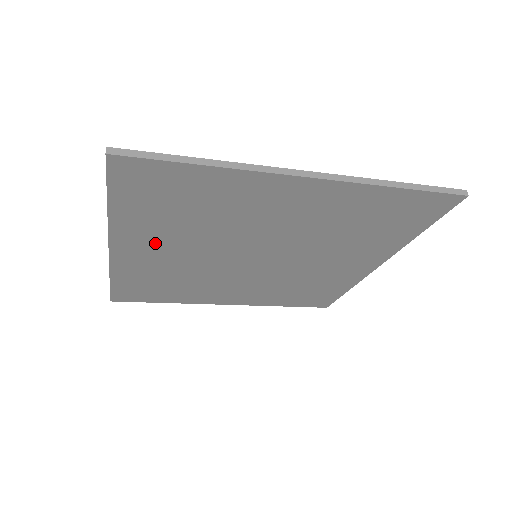
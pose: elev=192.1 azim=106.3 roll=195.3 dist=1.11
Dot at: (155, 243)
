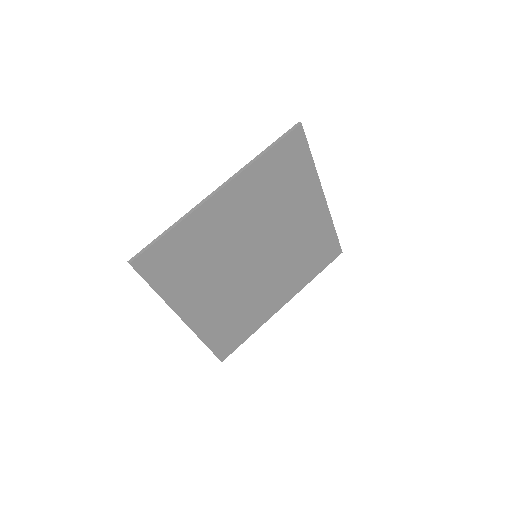
Dot at: (242, 203)
